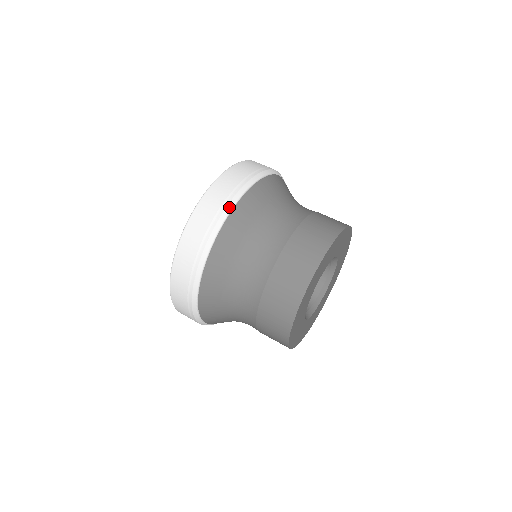
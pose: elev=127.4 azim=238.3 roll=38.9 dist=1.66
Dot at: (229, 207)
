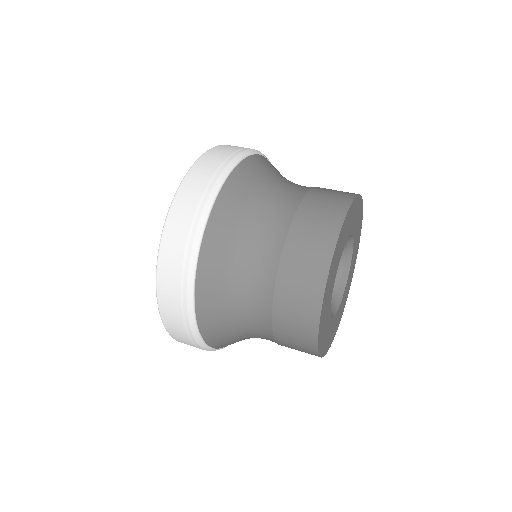
Dot at: (255, 151)
